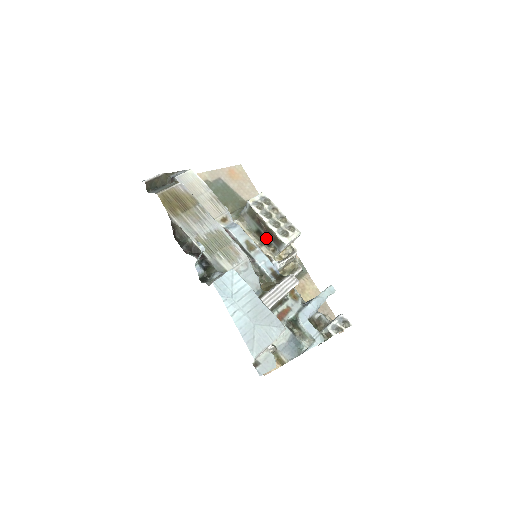
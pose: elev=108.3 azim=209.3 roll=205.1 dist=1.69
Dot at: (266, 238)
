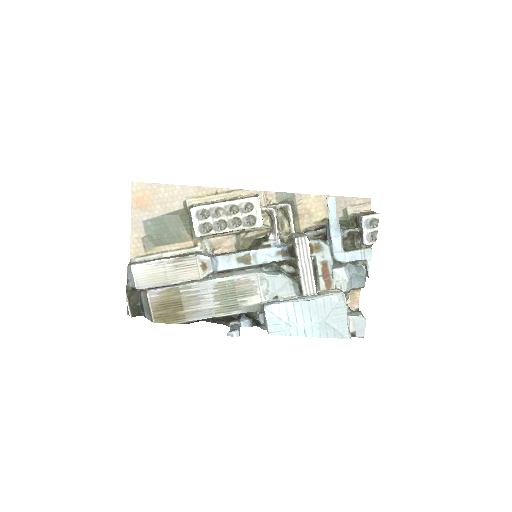
Dot at: occluded
